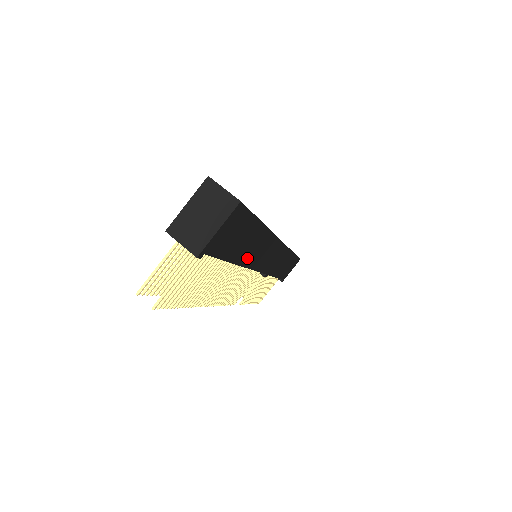
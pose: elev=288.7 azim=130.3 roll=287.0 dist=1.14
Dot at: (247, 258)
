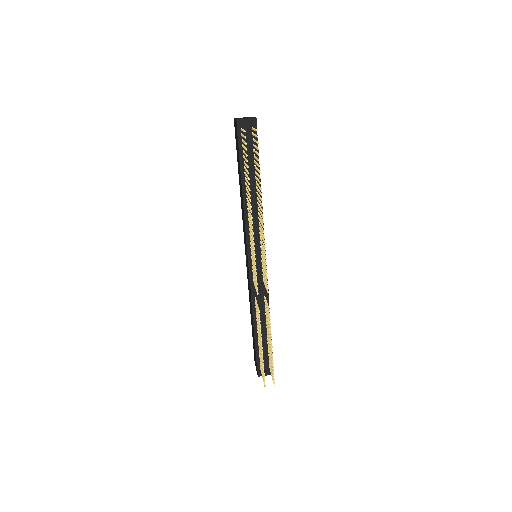
Dot at: occluded
